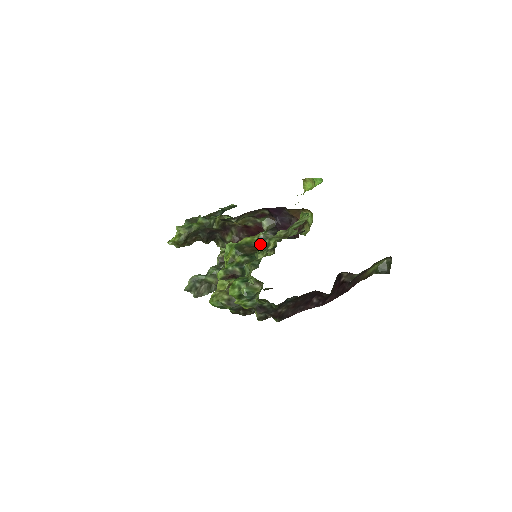
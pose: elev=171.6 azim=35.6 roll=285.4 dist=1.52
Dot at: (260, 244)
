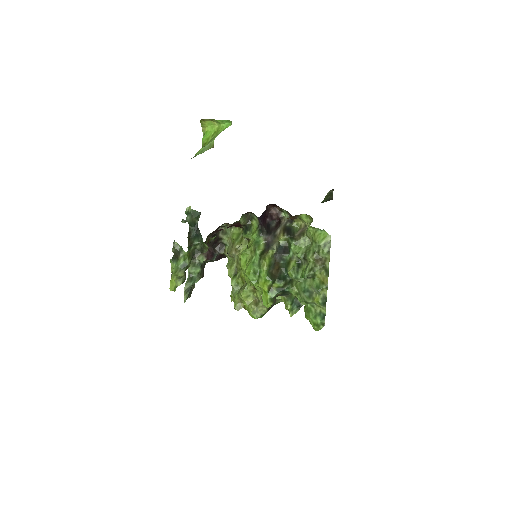
Dot at: (305, 276)
